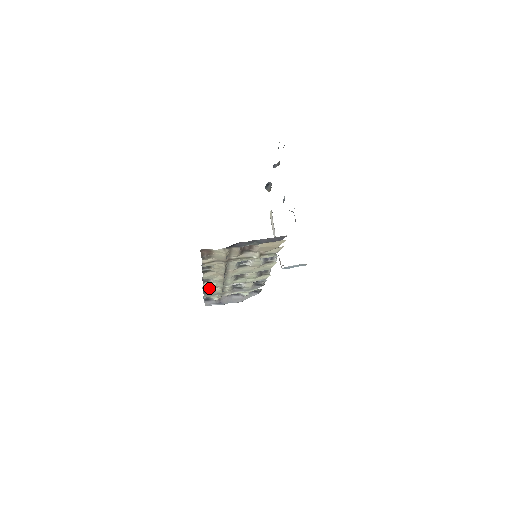
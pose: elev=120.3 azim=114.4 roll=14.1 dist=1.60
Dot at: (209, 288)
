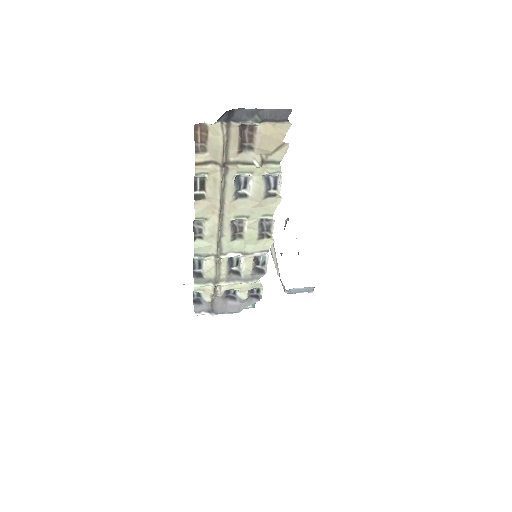
Dot at: (201, 255)
